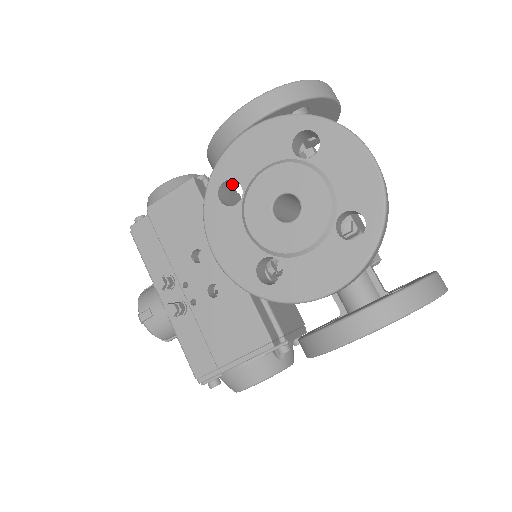
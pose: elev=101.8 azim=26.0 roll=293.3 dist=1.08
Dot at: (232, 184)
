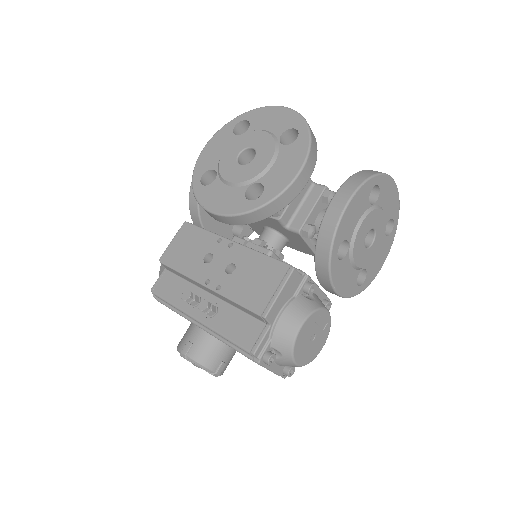
Dot at: (209, 183)
